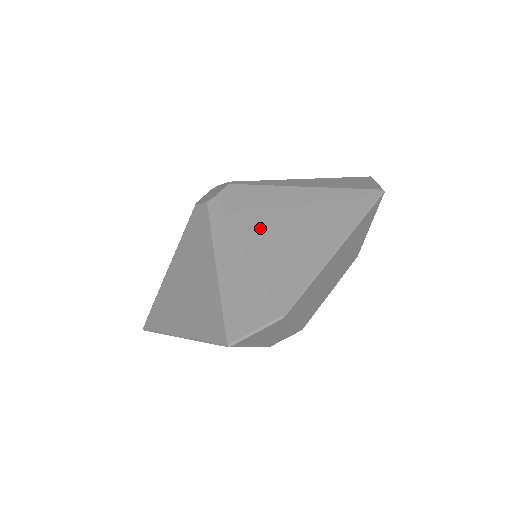
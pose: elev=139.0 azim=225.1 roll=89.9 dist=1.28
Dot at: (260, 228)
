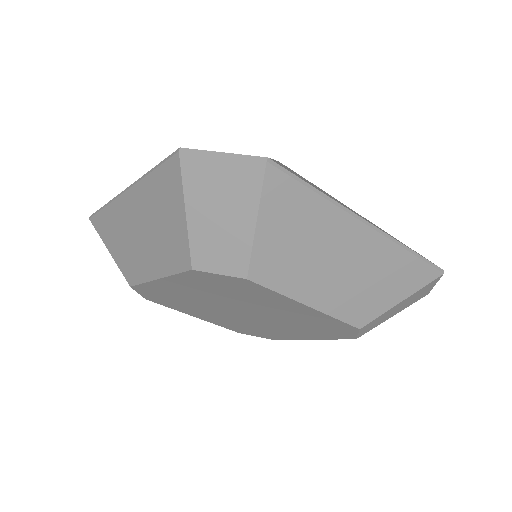
Dot at: occluded
